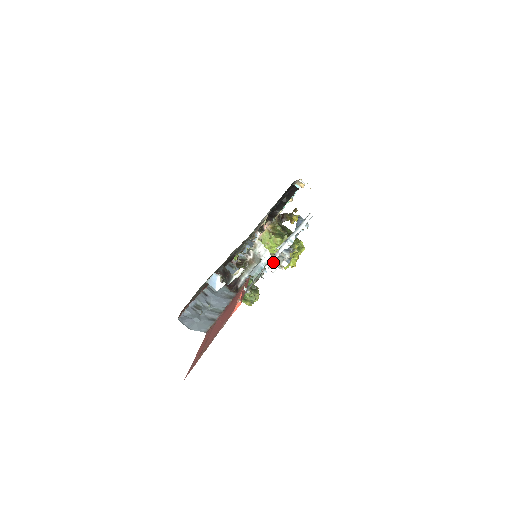
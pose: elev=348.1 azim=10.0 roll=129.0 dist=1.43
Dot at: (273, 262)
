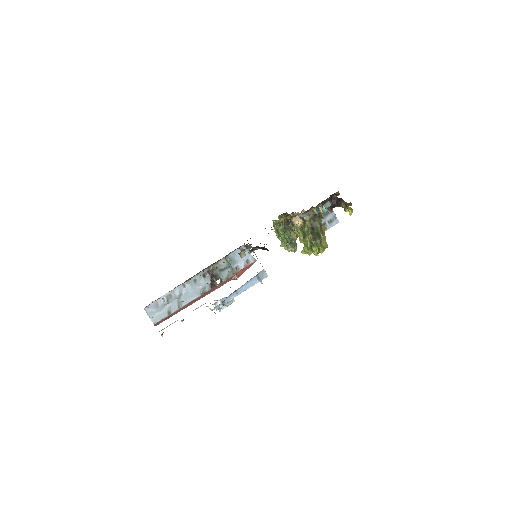
Dot at: occluded
